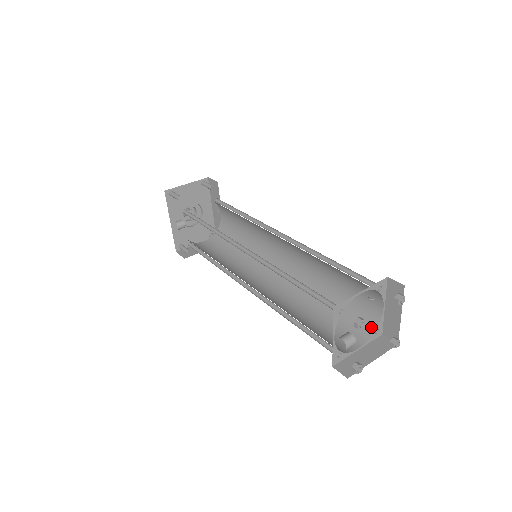
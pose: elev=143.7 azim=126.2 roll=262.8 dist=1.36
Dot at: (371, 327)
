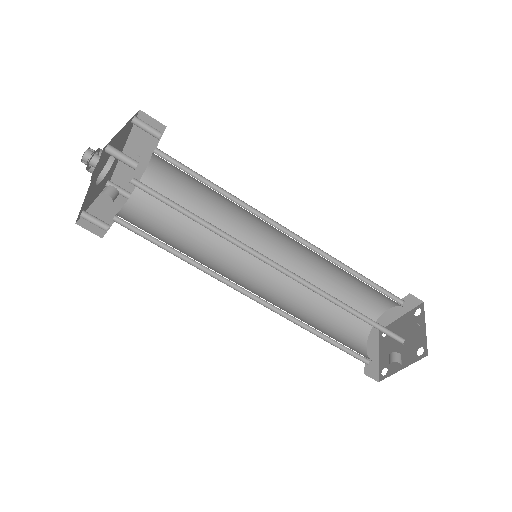
Dot at: occluded
